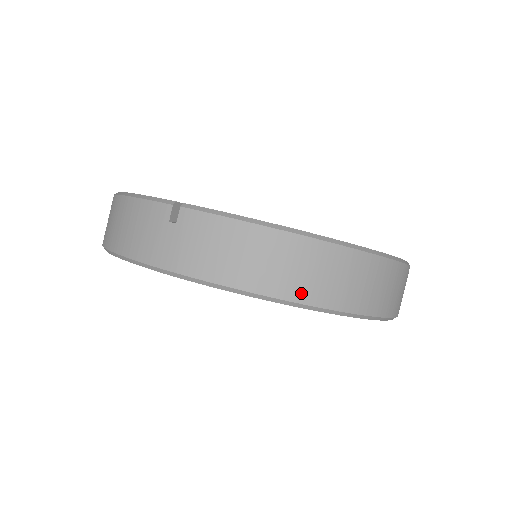
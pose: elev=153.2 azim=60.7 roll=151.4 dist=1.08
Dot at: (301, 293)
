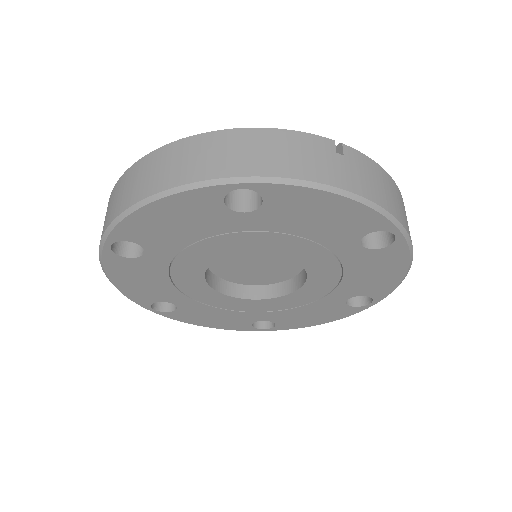
Dot at: (410, 236)
